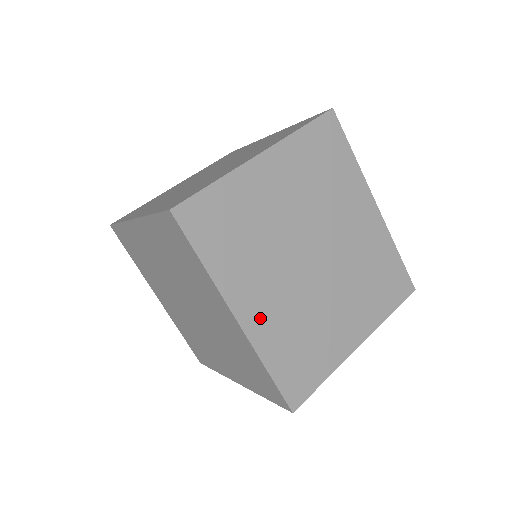
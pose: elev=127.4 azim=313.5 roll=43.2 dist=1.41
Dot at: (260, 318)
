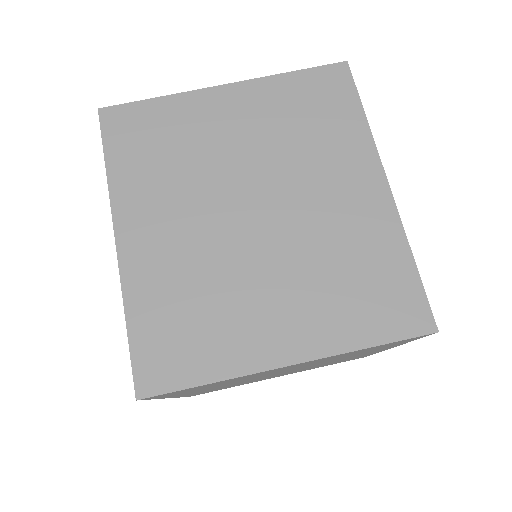
Dot at: (146, 252)
